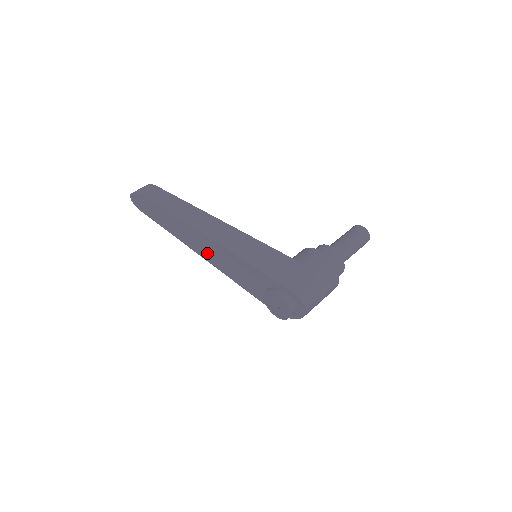
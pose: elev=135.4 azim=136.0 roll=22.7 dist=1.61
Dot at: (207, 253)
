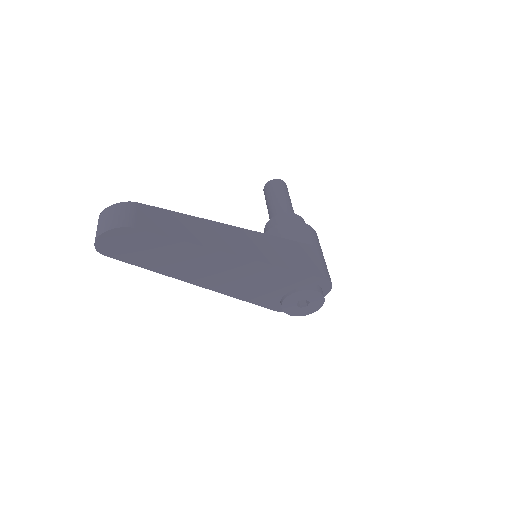
Dot at: (221, 279)
